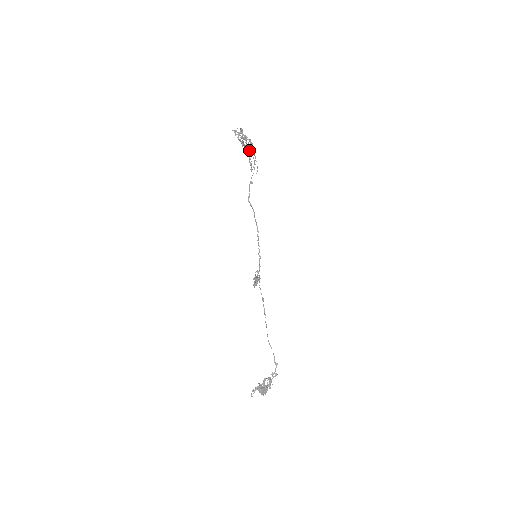
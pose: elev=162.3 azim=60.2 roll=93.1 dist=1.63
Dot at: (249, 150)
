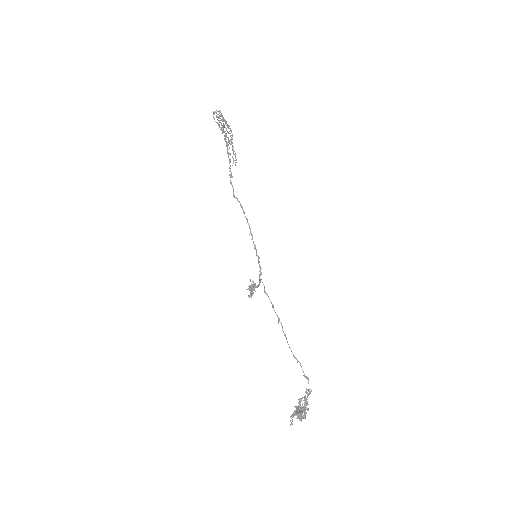
Dot at: (228, 137)
